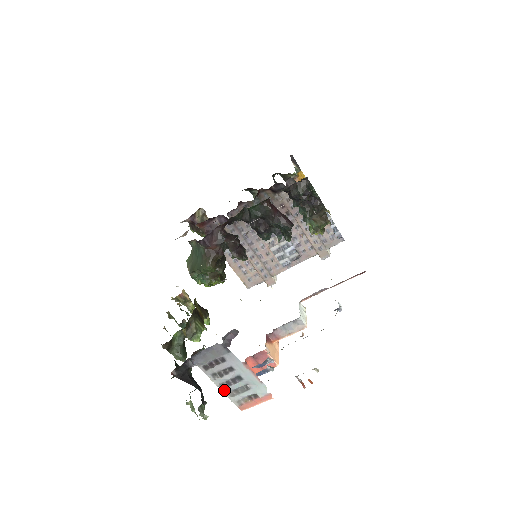
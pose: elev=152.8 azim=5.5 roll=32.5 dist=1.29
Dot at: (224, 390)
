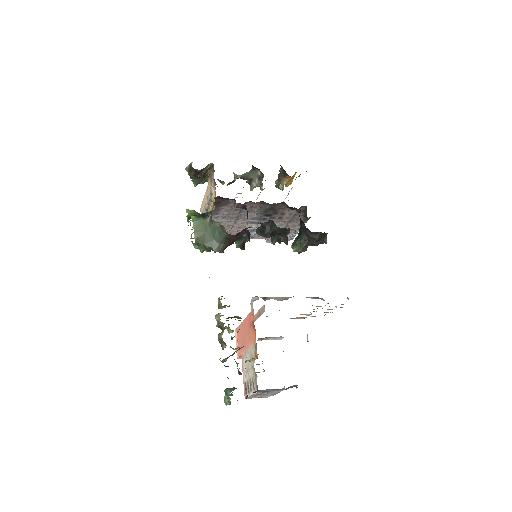
Dot at: (252, 395)
